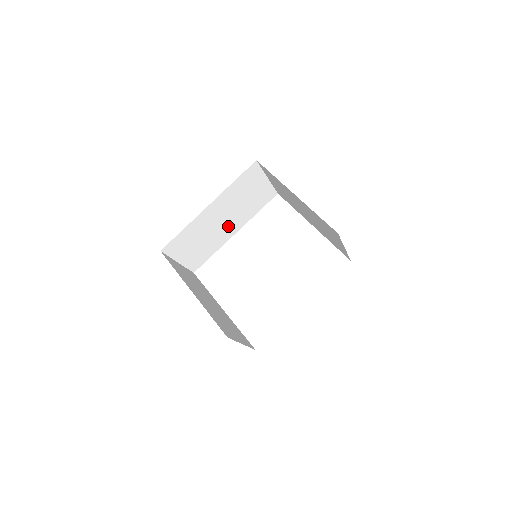
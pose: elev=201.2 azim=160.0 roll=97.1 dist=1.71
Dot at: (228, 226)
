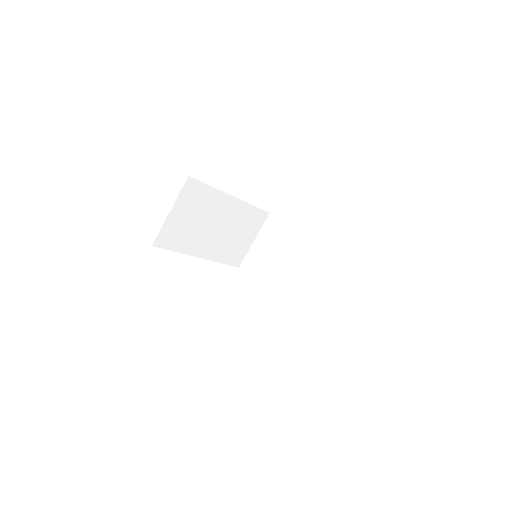
Dot at: (209, 240)
